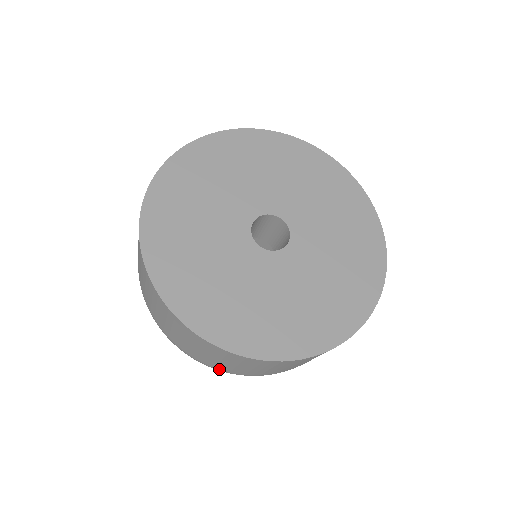
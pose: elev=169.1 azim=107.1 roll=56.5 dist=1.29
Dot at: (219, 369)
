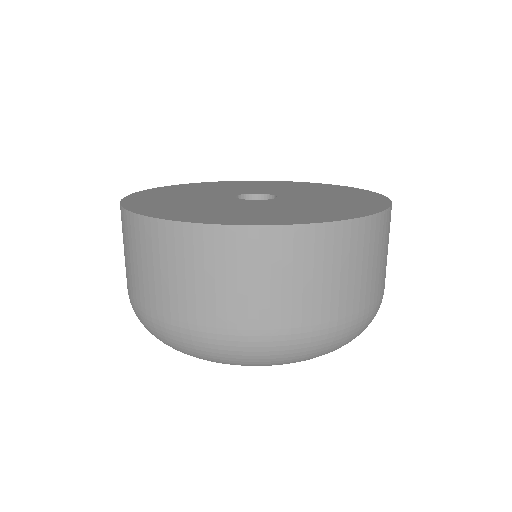
Dot at: (193, 324)
